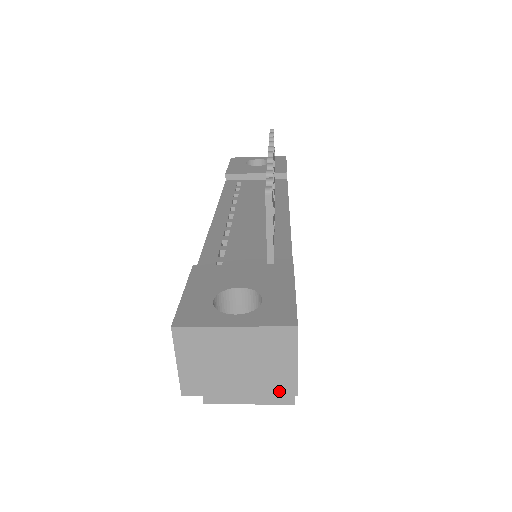
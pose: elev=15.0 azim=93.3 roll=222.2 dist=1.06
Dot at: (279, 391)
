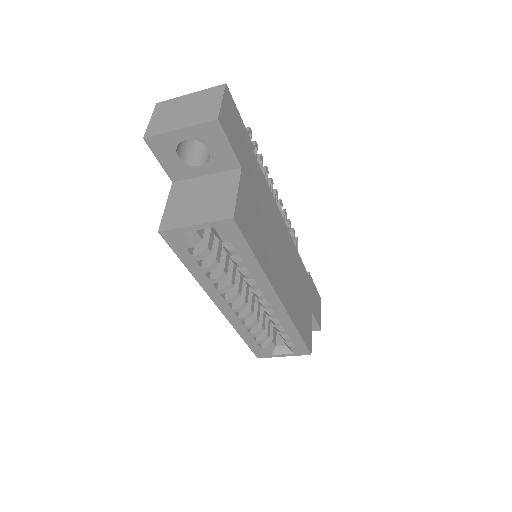
Dot at: (206, 119)
